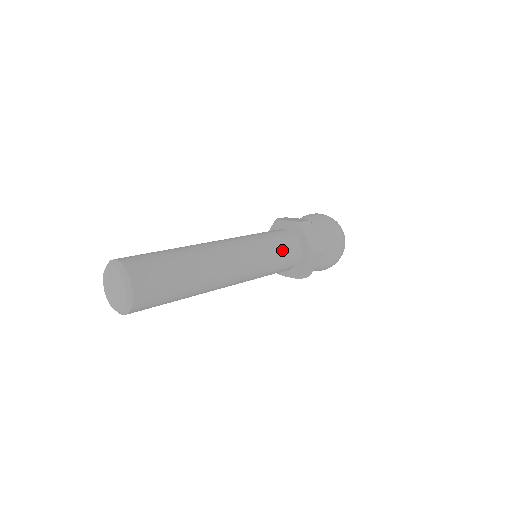
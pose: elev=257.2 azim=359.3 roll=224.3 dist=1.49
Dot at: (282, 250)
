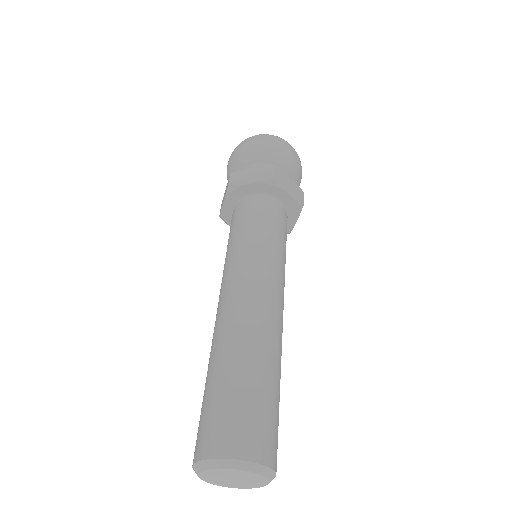
Dot at: occluded
